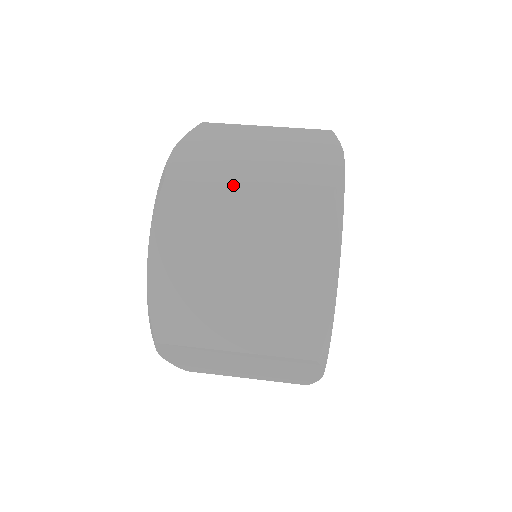
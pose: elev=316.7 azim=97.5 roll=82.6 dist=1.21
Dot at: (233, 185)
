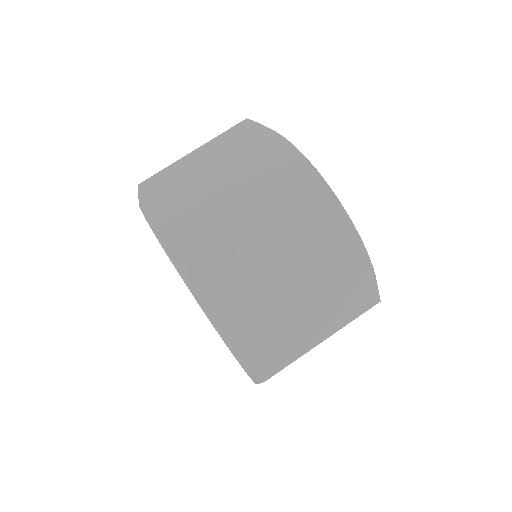
Dot at: (243, 229)
